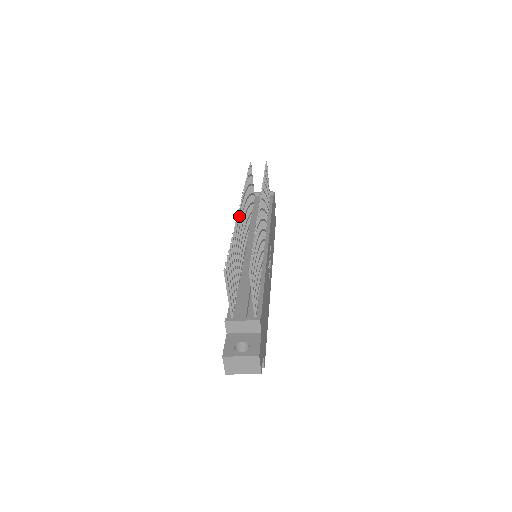
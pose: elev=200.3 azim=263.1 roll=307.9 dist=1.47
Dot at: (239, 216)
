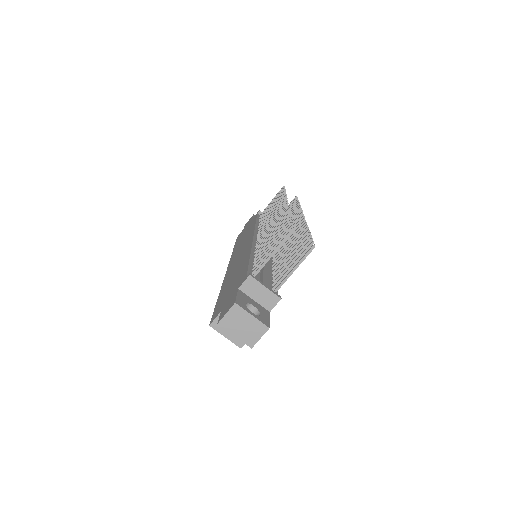
Dot at: occluded
